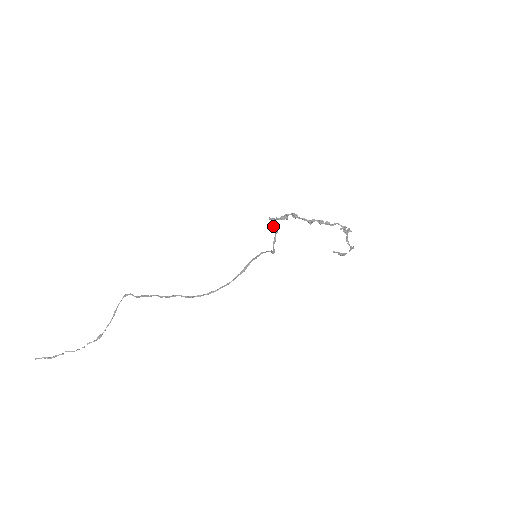
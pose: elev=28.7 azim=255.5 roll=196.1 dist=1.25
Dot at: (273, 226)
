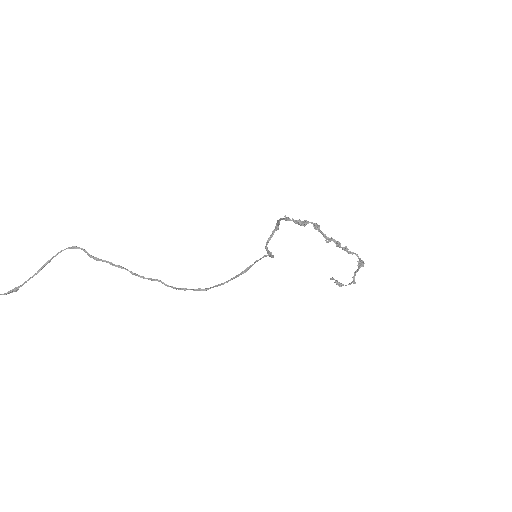
Dot at: (279, 223)
